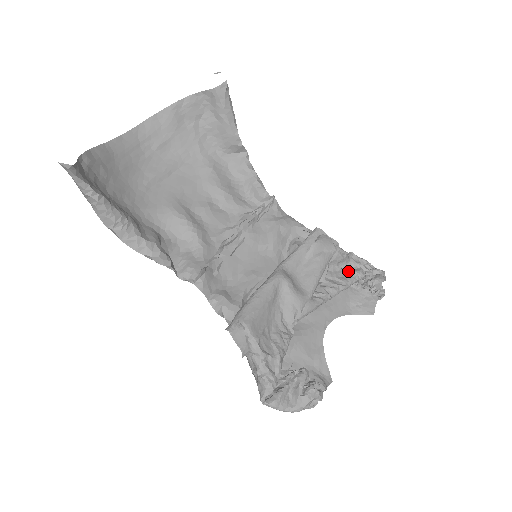
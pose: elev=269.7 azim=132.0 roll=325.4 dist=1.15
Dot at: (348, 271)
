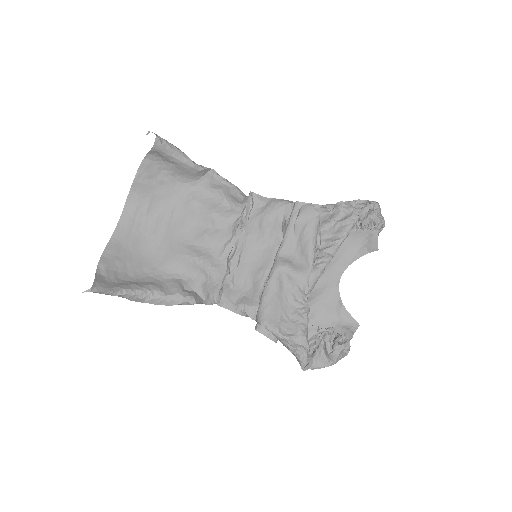
Dot at: (341, 222)
